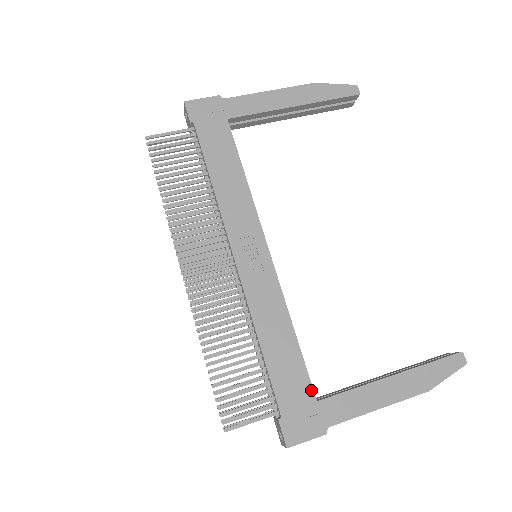
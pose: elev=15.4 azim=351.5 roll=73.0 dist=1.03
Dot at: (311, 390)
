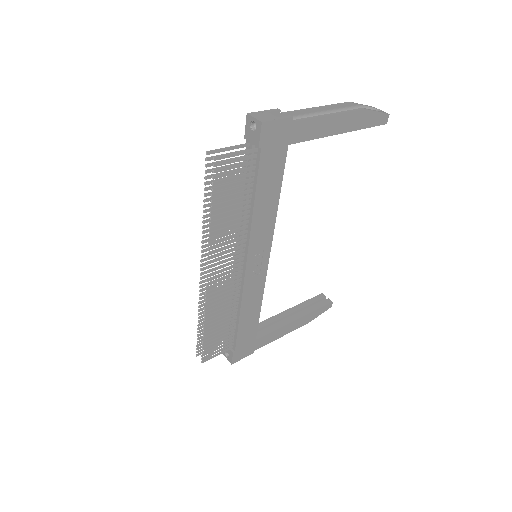
Dot at: (255, 335)
